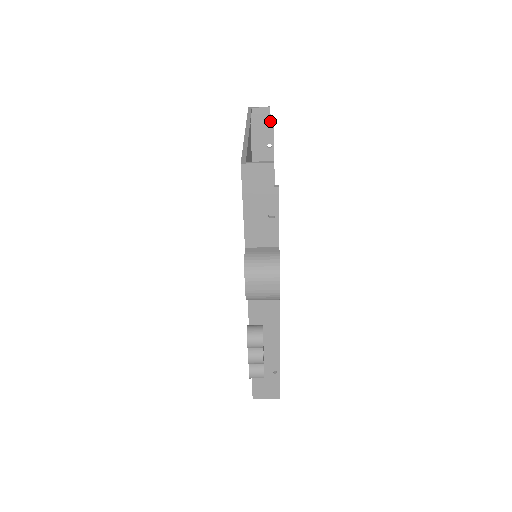
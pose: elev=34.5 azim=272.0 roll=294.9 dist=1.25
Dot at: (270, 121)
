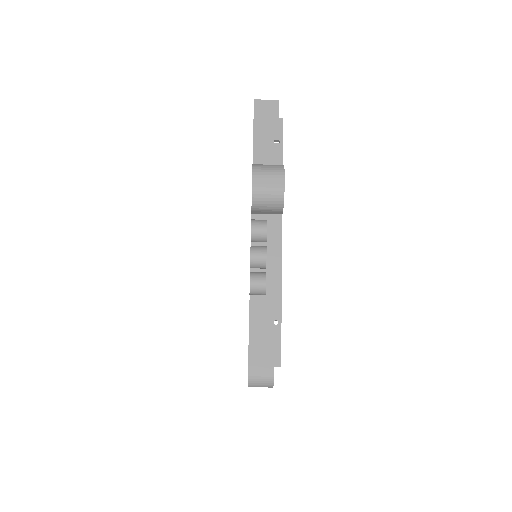
Dot at: occluded
